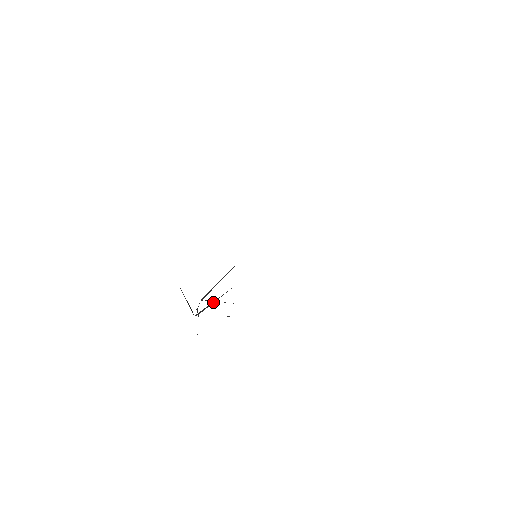
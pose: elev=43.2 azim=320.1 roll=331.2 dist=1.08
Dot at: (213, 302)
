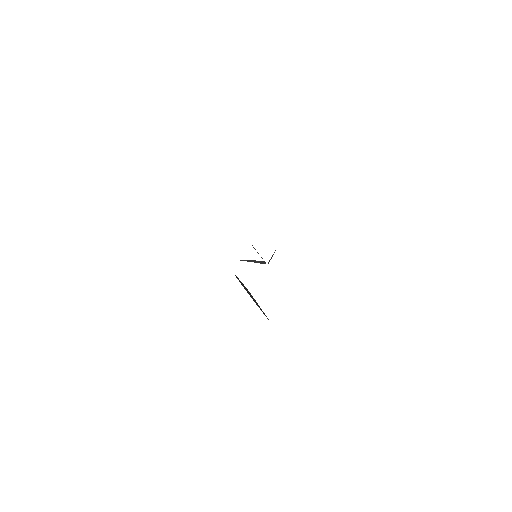
Dot at: (271, 257)
